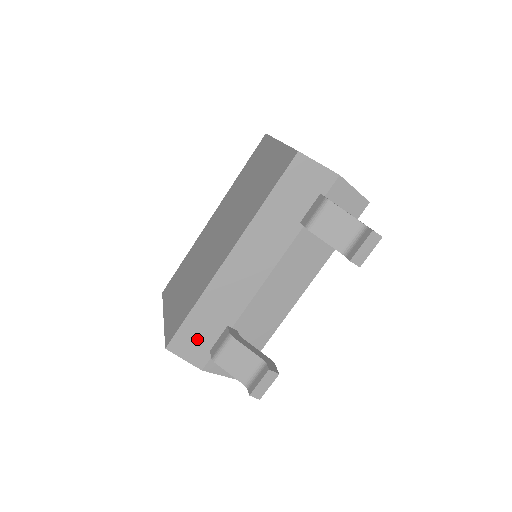
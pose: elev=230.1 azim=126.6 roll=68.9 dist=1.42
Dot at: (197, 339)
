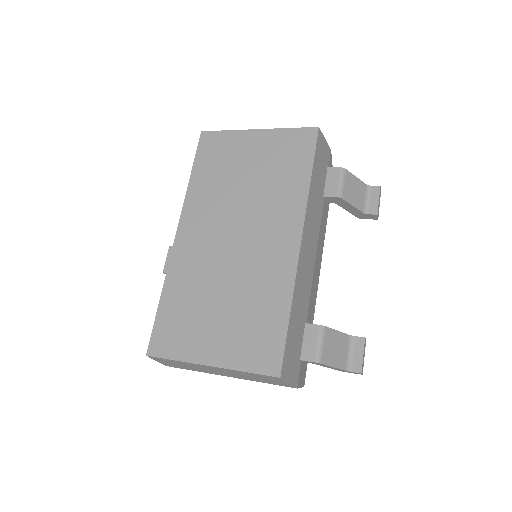
Dot at: (293, 351)
